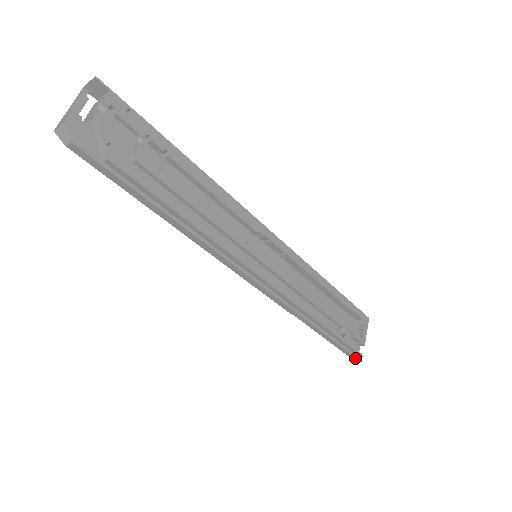
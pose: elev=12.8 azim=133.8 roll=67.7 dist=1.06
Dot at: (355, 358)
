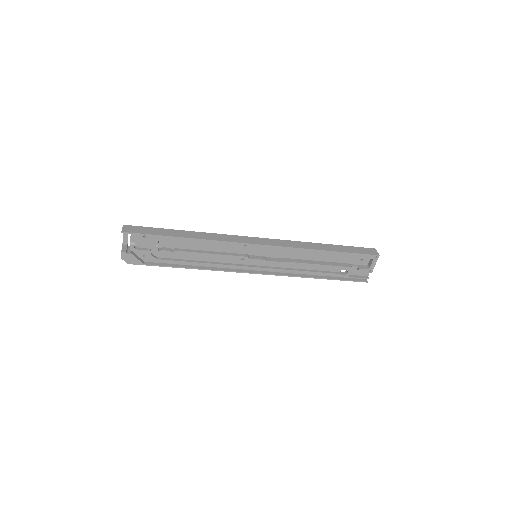
Dot at: (360, 281)
